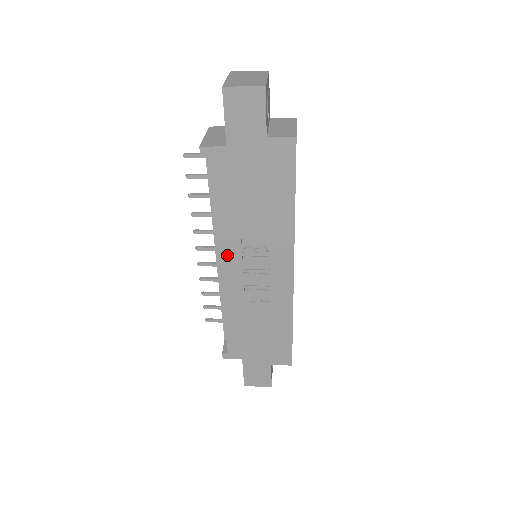
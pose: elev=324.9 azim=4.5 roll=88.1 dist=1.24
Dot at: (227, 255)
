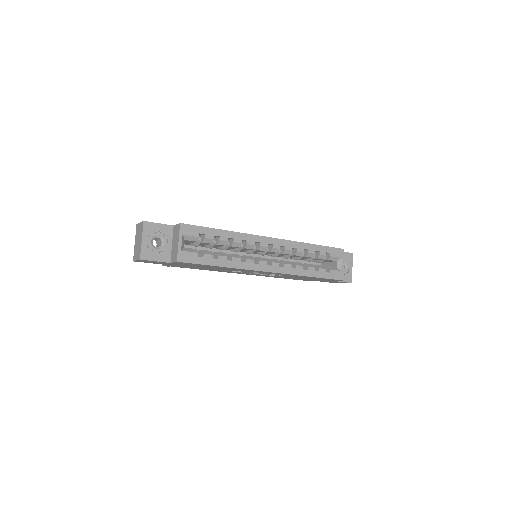
Dot at: occluded
